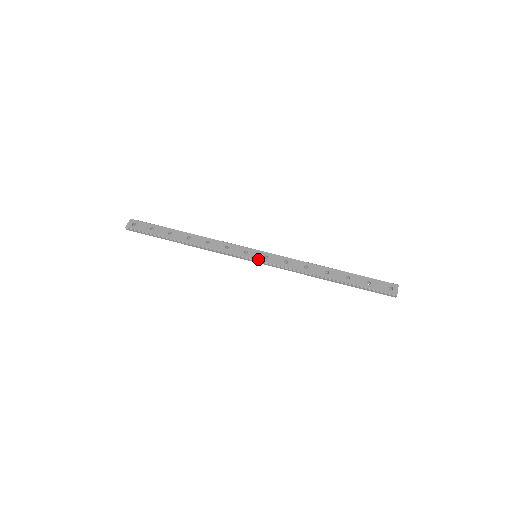
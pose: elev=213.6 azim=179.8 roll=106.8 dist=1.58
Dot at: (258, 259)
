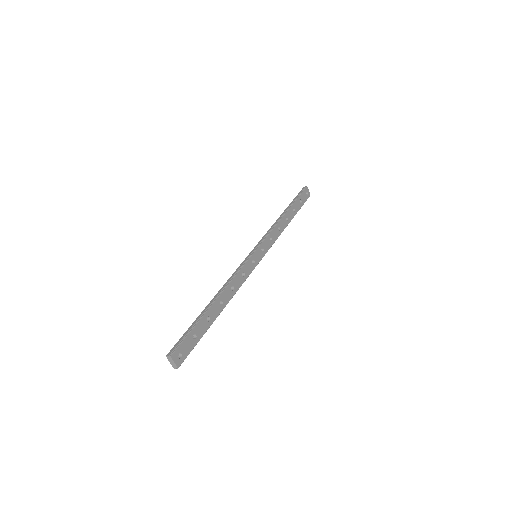
Dot at: occluded
